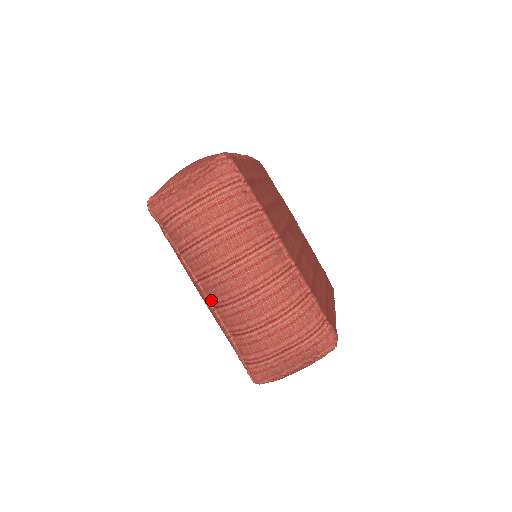
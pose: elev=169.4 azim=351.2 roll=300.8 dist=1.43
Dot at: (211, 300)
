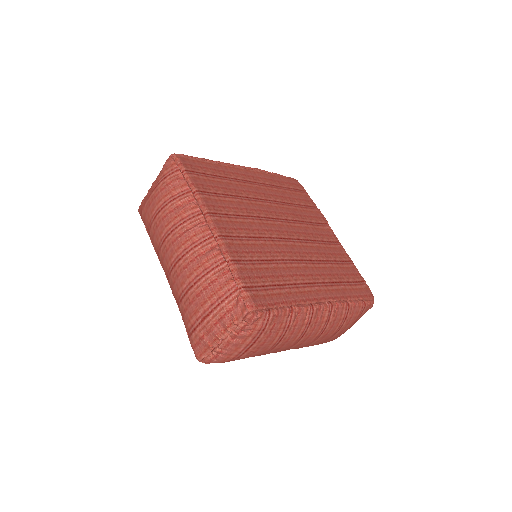
Dot at: occluded
